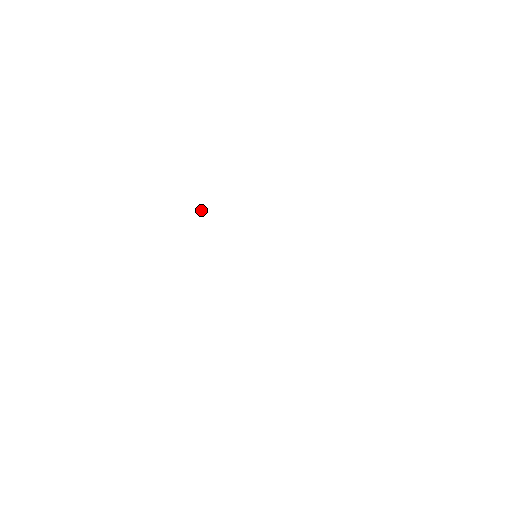
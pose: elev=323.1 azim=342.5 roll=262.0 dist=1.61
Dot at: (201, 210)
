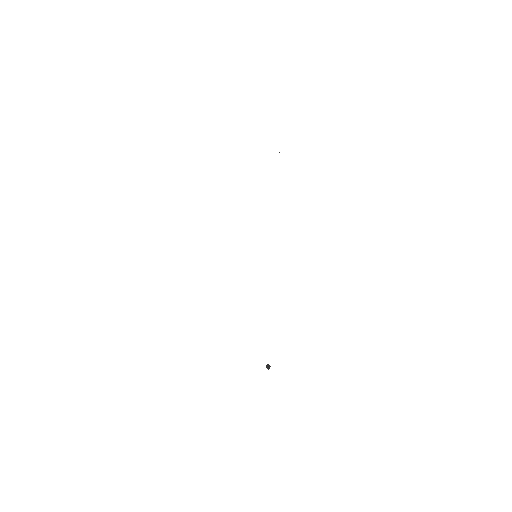
Dot at: occluded
